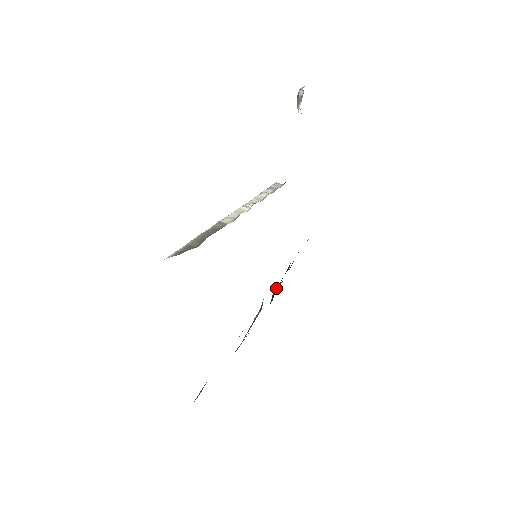
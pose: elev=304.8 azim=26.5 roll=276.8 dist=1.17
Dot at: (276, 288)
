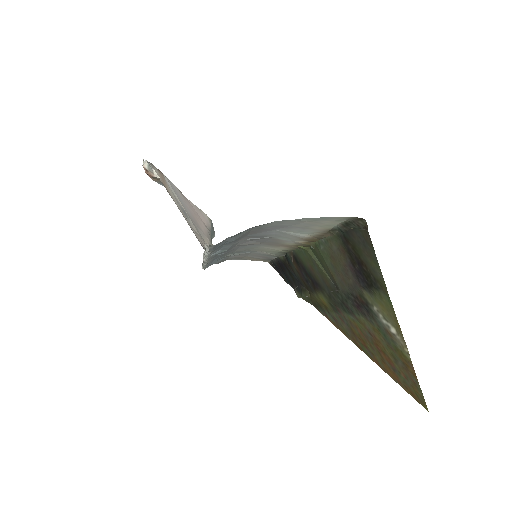
Dot at: (297, 295)
